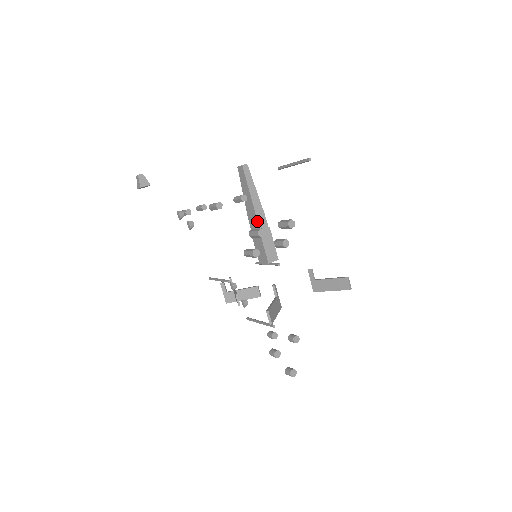
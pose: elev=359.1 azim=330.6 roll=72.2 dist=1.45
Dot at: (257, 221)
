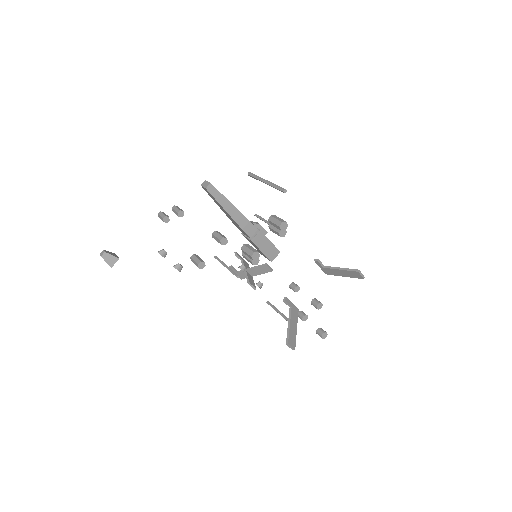
Dot at: (245, 233)
